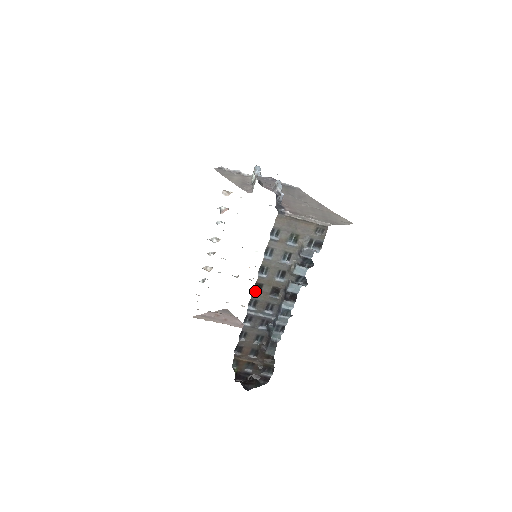
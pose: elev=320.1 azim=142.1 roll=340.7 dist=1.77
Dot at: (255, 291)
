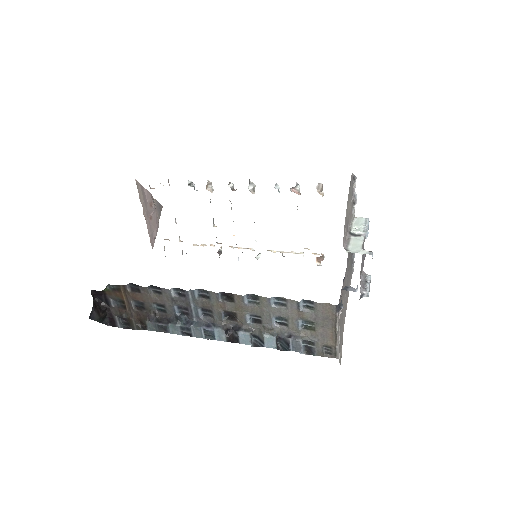
Dot at: (221, 294)
